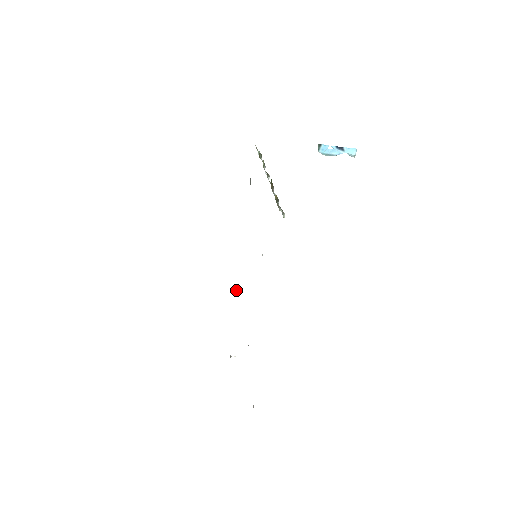
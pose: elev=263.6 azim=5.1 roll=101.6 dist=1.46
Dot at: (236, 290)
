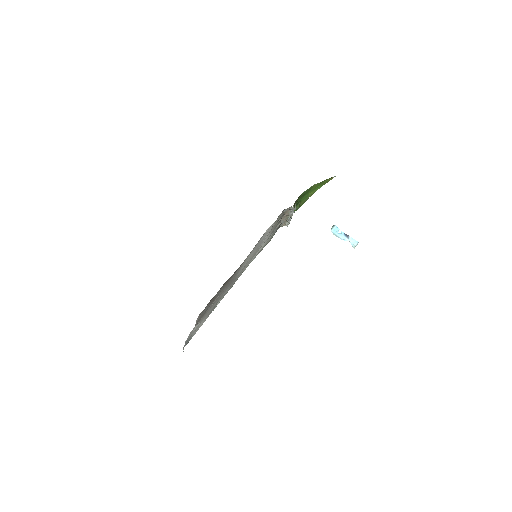
Dot at: occluded
